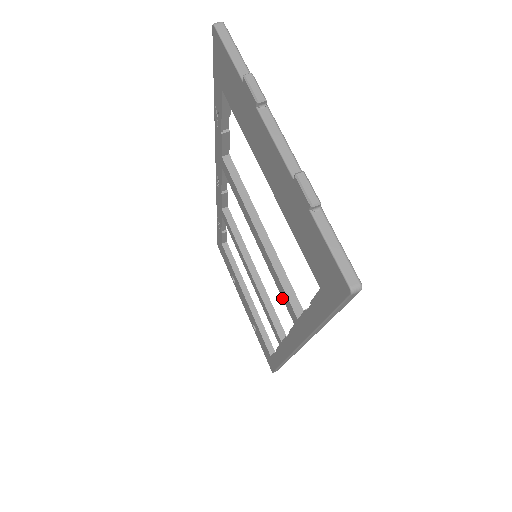
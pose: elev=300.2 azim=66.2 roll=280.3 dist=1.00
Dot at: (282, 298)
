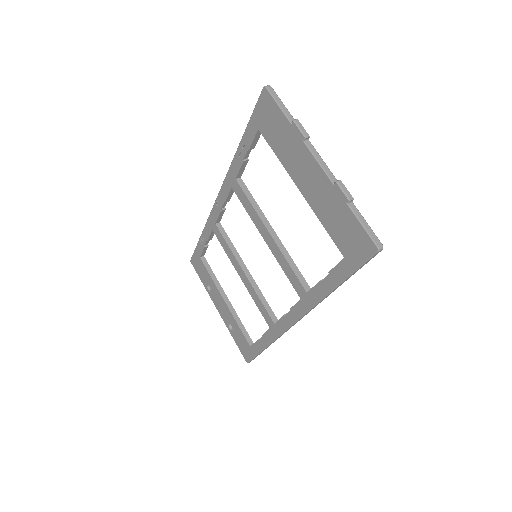
Dot at: occluded
